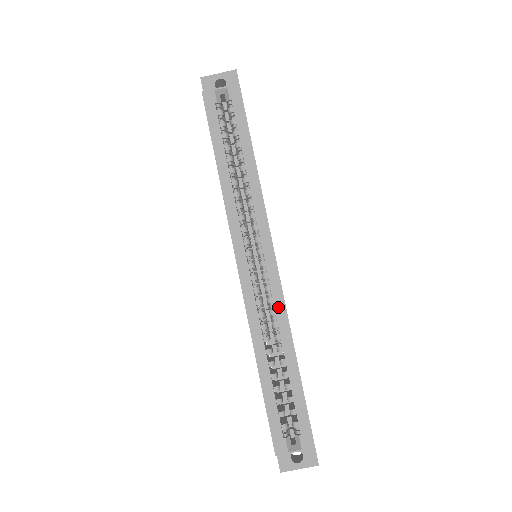
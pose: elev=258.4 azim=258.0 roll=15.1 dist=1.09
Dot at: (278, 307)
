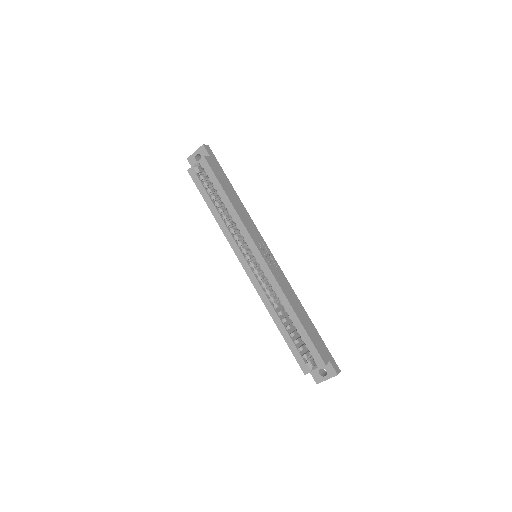
Dot at: (274, 285)
